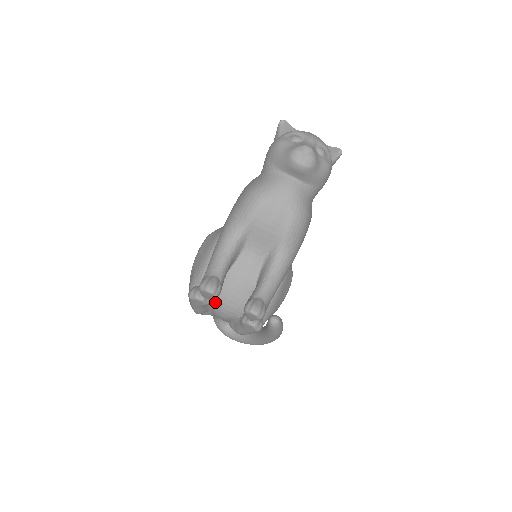
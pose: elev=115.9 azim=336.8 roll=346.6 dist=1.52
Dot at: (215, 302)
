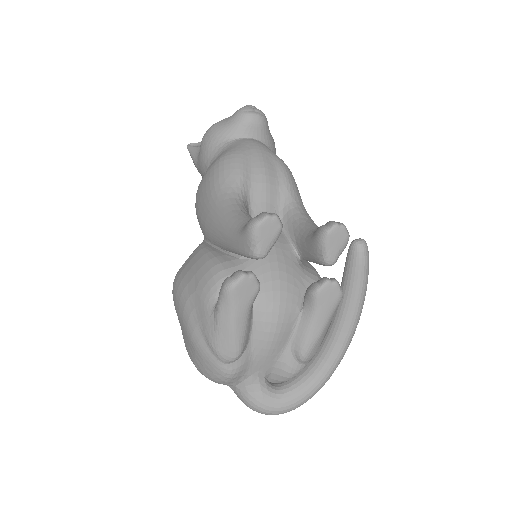
Dot at: (259, 300)
